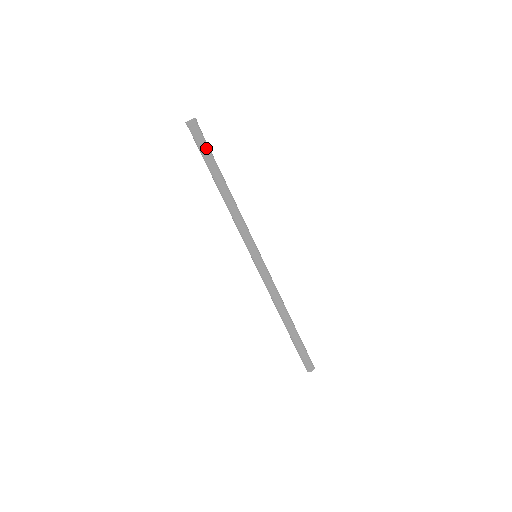
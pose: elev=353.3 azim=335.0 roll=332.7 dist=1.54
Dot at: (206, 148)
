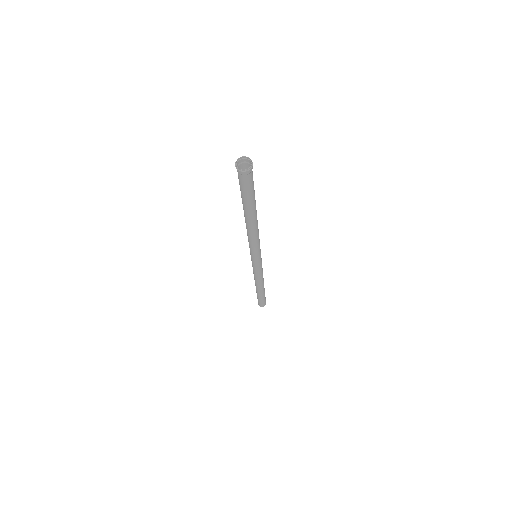
Dot at: occluded
